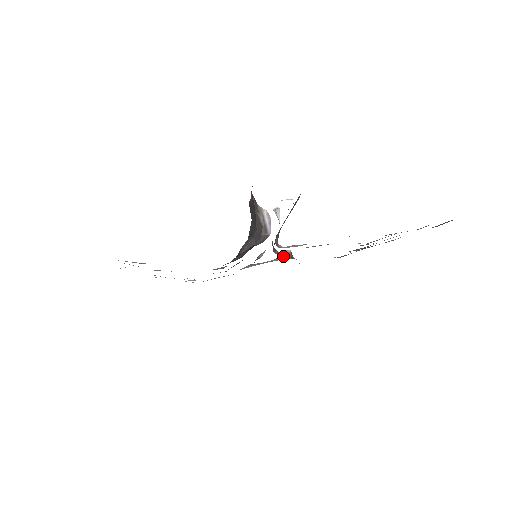
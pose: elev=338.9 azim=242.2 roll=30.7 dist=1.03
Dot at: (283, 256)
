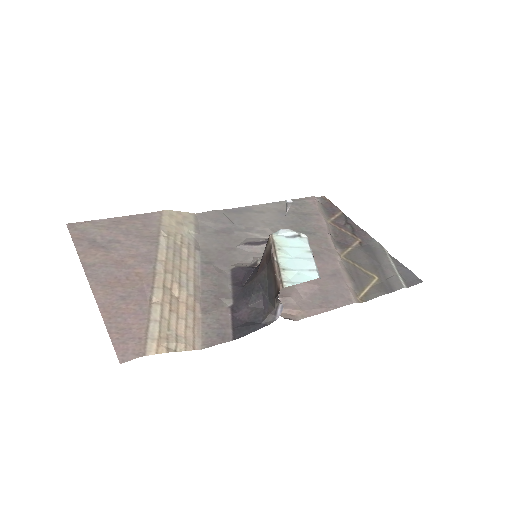
Dot at: occluded
